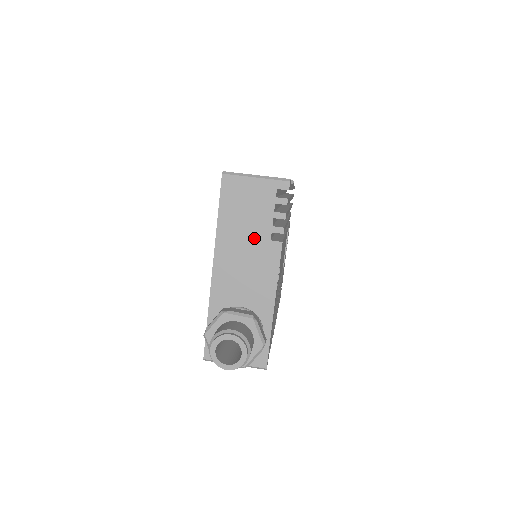
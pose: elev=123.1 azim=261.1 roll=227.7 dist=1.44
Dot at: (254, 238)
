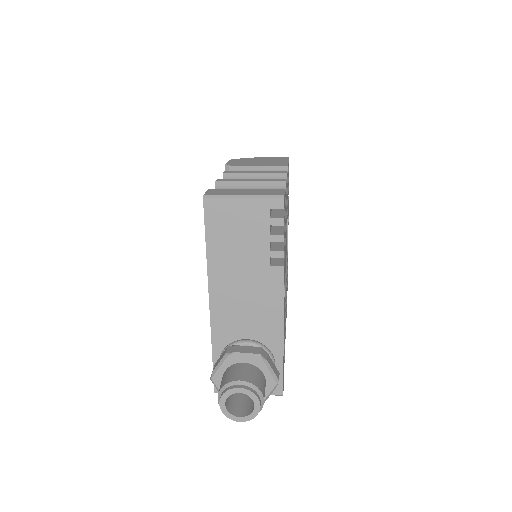
Dot at: (251, 266)
